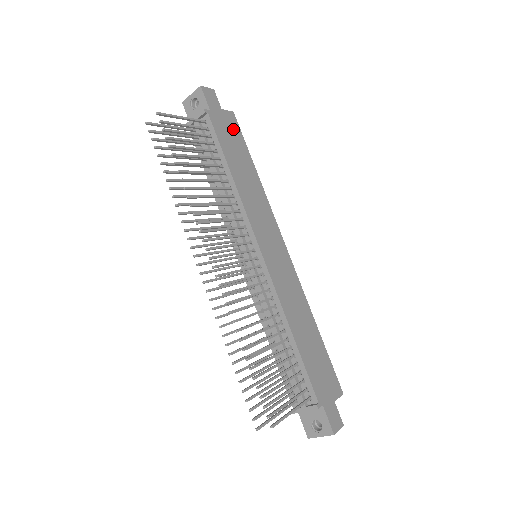
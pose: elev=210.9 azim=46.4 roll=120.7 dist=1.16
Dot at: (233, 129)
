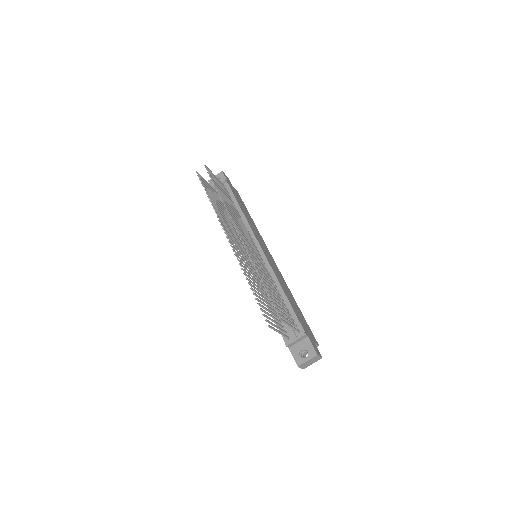
Dot at: (239, 197)
